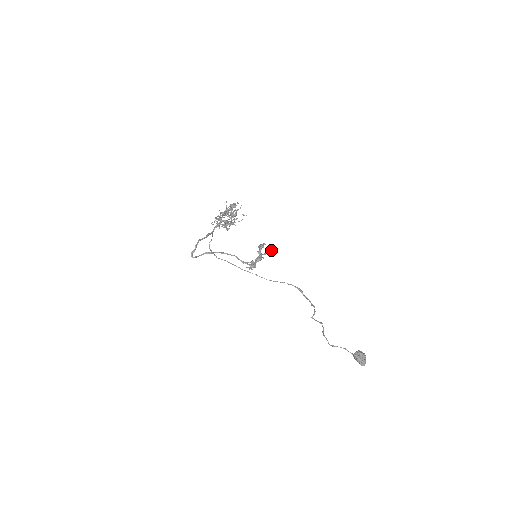
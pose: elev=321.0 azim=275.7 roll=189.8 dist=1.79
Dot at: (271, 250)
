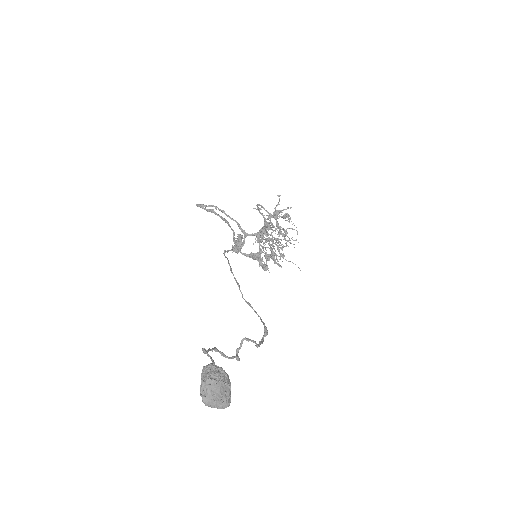
Dot at: (279, 265)
